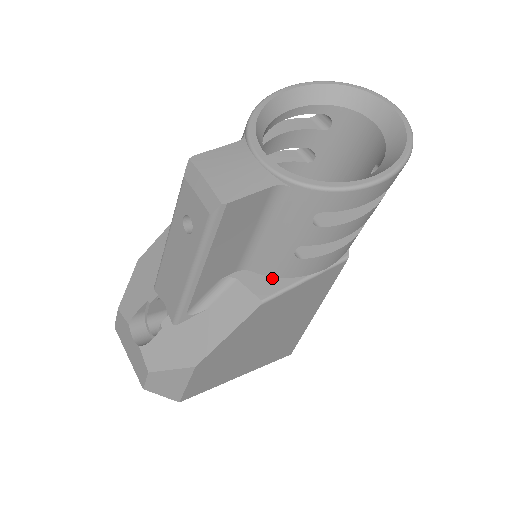
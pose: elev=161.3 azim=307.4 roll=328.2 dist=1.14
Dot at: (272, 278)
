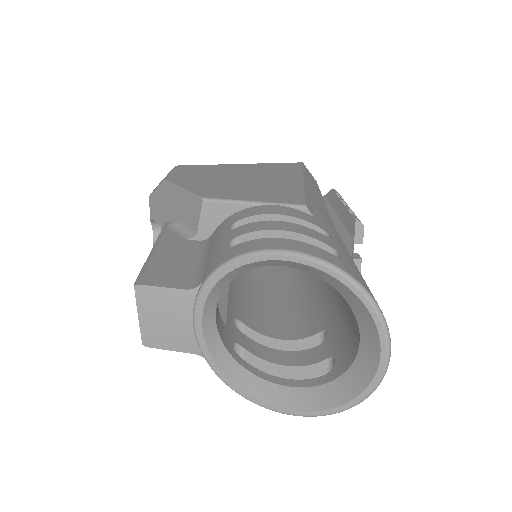
Dot at: occluded
